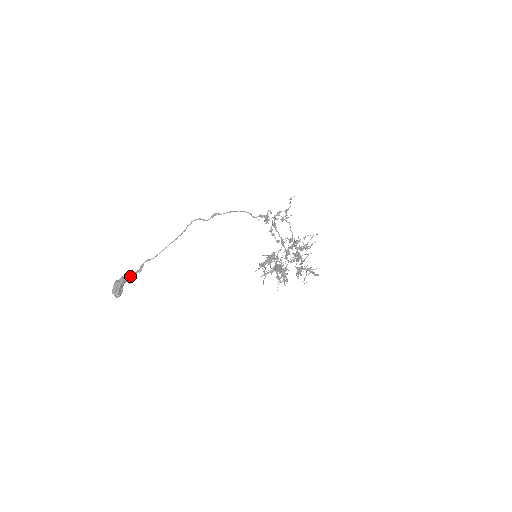
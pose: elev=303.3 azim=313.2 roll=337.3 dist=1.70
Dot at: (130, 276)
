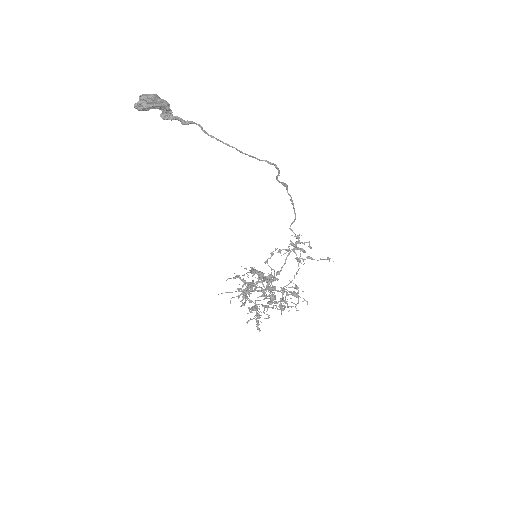
Dot at: (171, 112)
